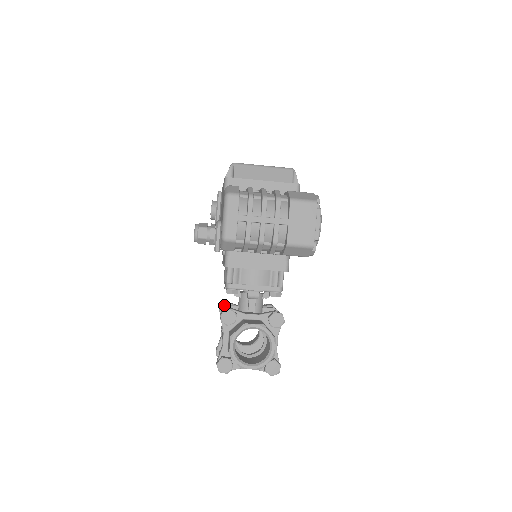
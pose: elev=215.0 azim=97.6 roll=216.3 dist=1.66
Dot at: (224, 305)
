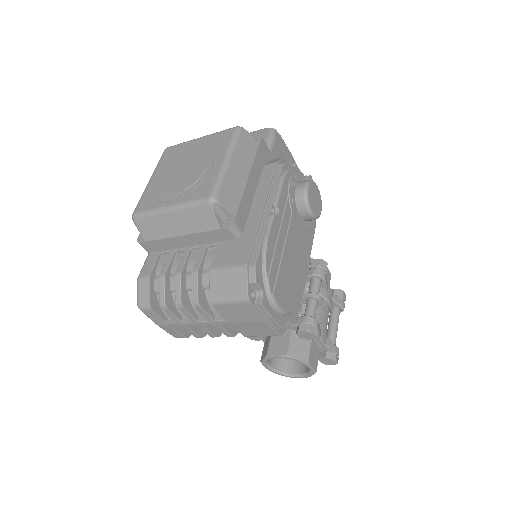
Dot at: occluded
